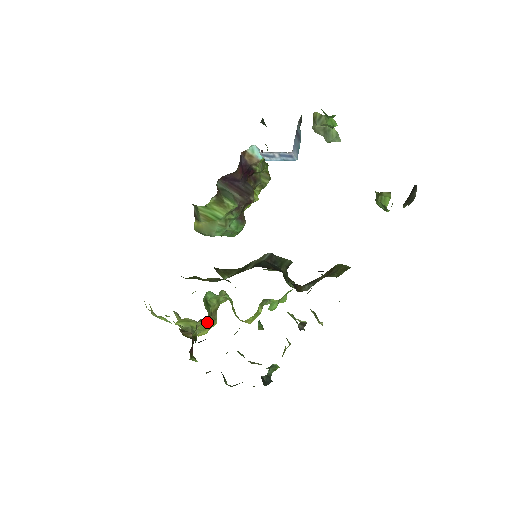
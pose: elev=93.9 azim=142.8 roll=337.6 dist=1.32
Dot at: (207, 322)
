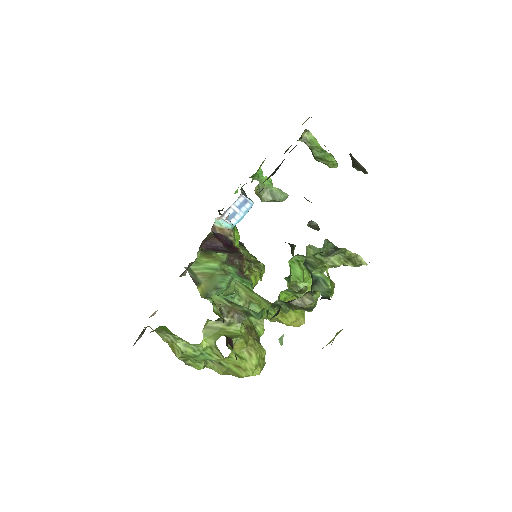
Dot at: (239, 325)
